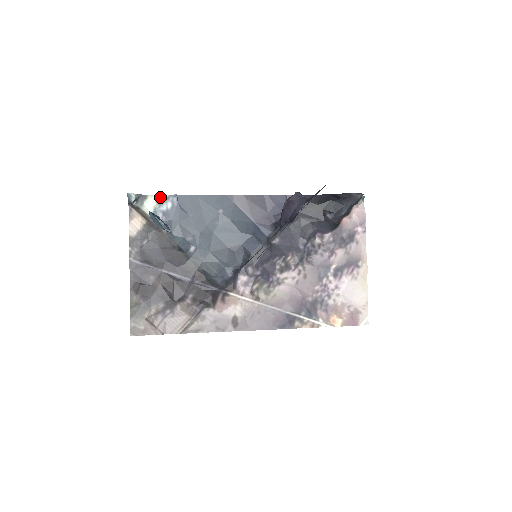
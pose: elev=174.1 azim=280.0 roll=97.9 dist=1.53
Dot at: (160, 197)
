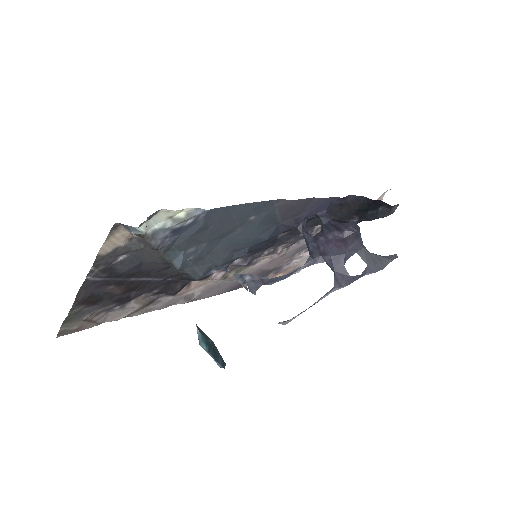
Dot at: (181, 212)
